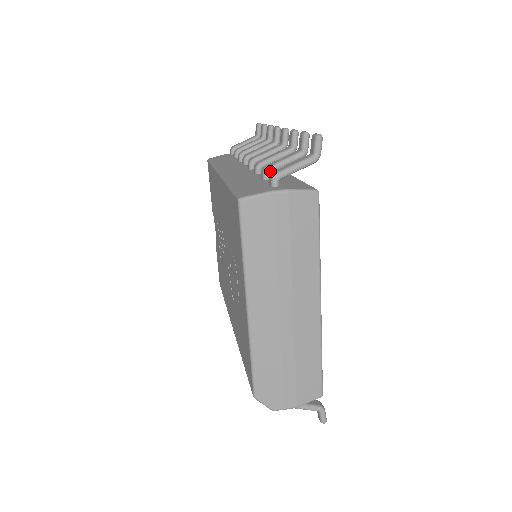
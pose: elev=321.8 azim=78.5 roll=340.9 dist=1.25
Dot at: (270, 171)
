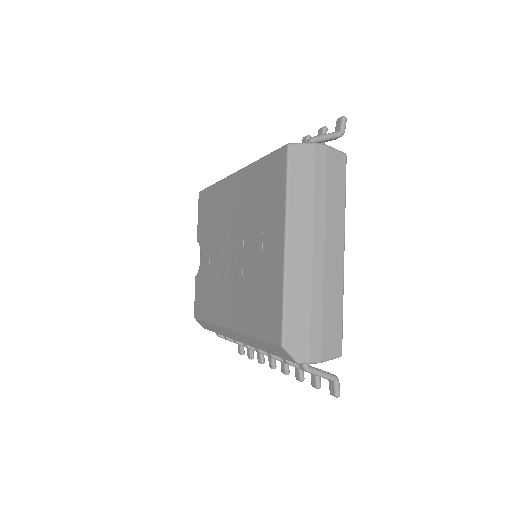
Dot at: occluded
